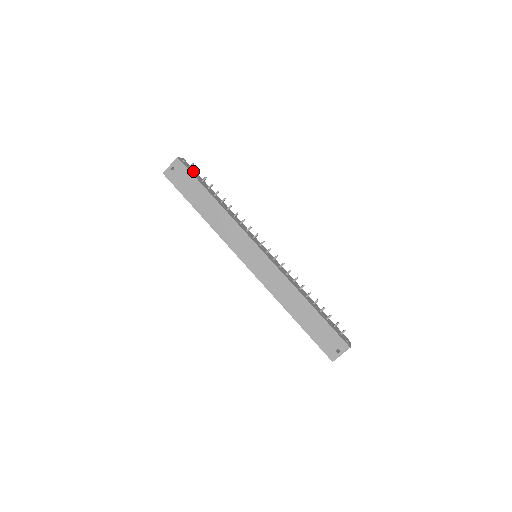
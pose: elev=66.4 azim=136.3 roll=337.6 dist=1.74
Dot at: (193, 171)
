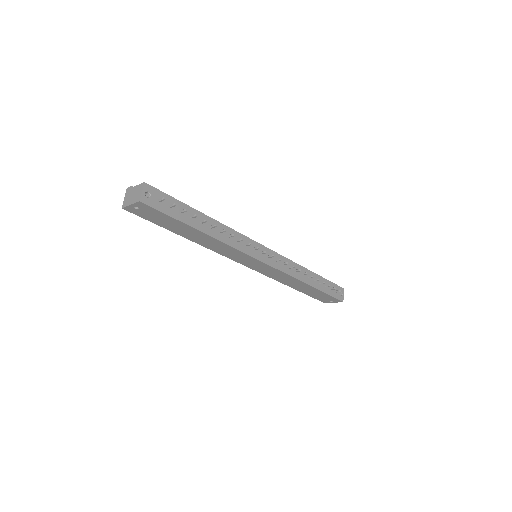
Dot at: (165, 201)
